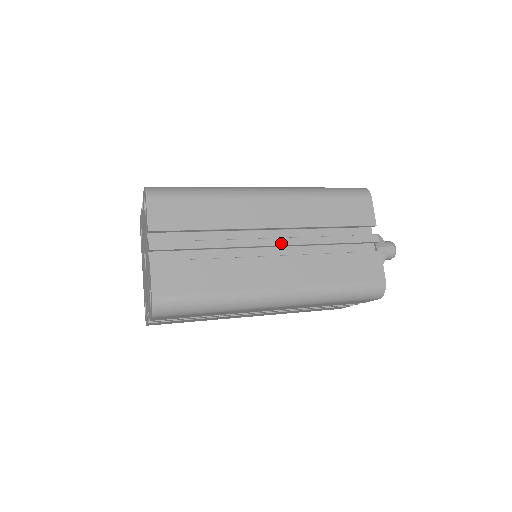
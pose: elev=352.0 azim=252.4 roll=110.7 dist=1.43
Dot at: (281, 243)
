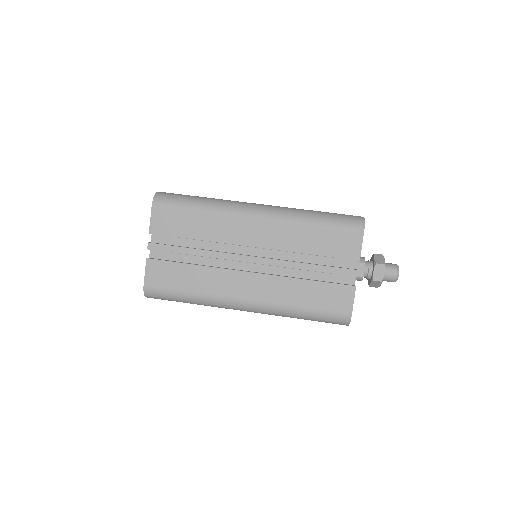
Dot at: occluded
